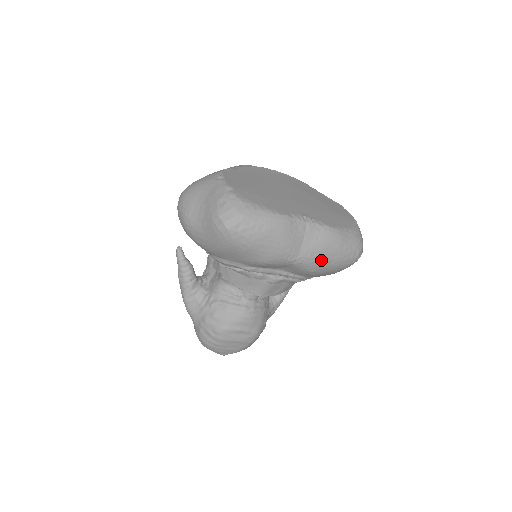
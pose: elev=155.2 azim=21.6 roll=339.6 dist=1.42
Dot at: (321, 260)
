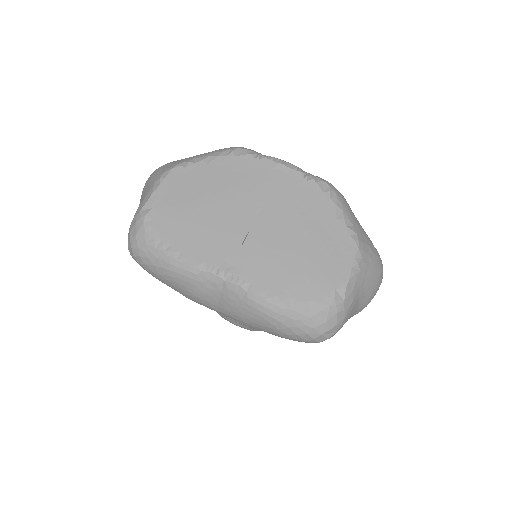
Dot at: (250, 325)
